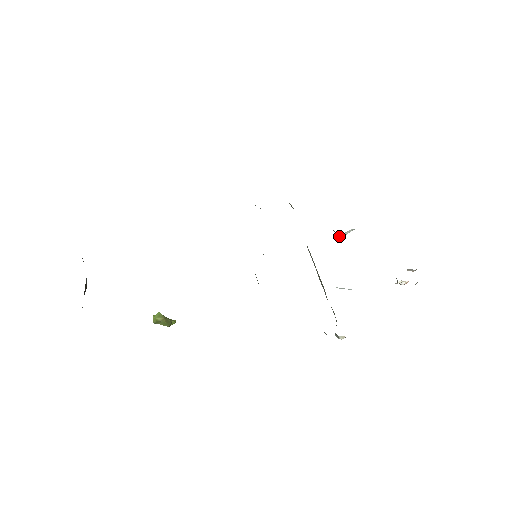
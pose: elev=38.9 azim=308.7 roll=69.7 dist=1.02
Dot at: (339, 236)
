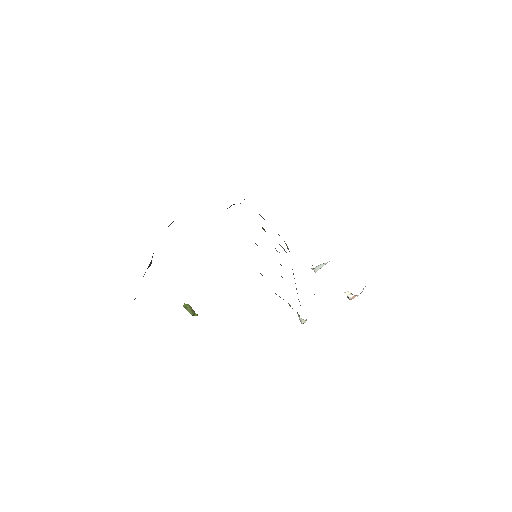
Dot at: (315, 268)
